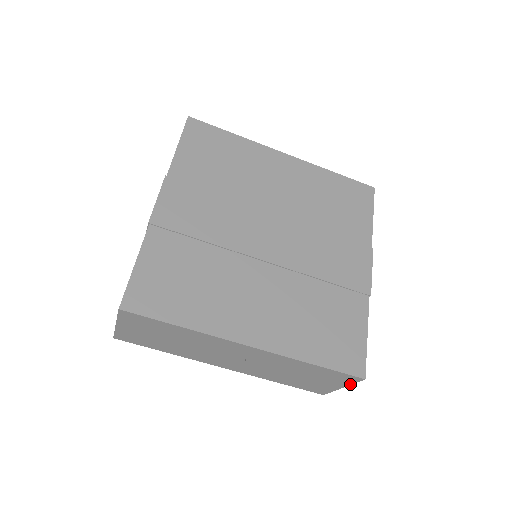
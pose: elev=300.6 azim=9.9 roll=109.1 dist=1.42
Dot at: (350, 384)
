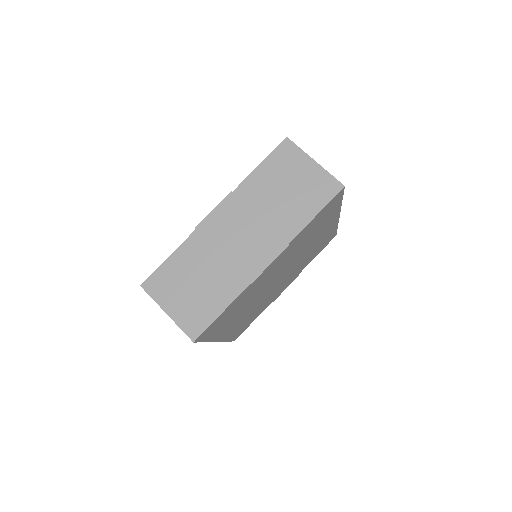
Dot at: occluded
